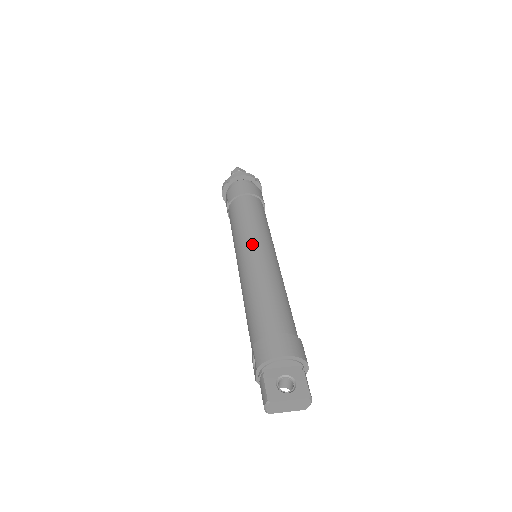
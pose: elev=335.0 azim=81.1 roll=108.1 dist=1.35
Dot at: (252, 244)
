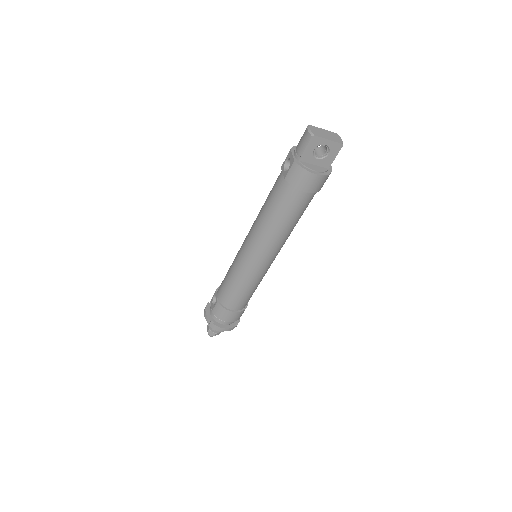
Dot at: occluded
